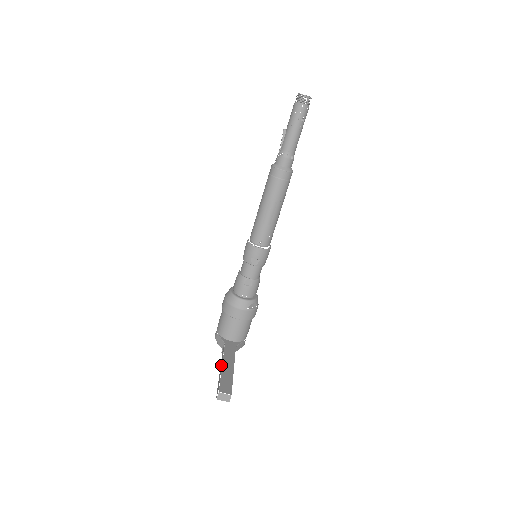
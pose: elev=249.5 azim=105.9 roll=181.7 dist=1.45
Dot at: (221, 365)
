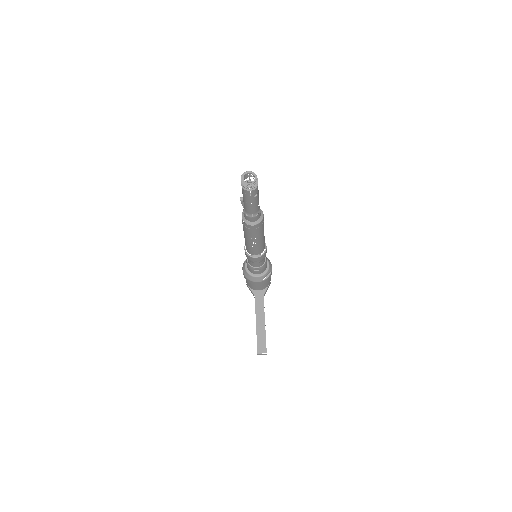
Dot at: occluded
